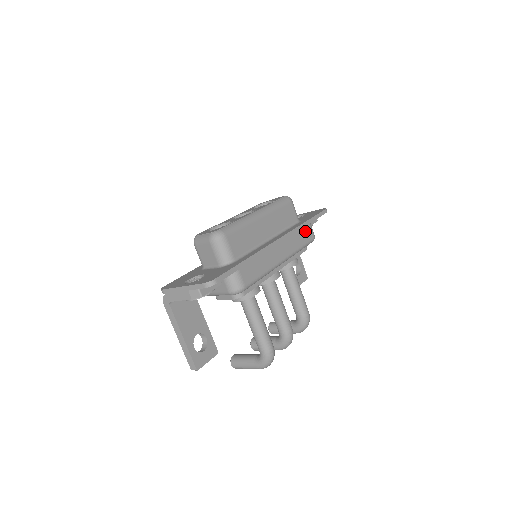
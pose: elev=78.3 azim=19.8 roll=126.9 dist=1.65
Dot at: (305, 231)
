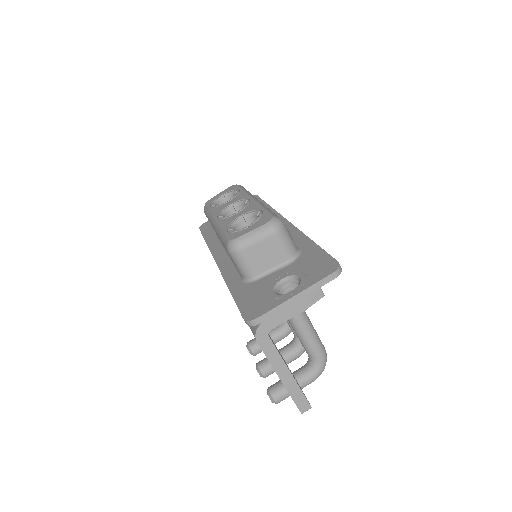
Dot at: occluded
